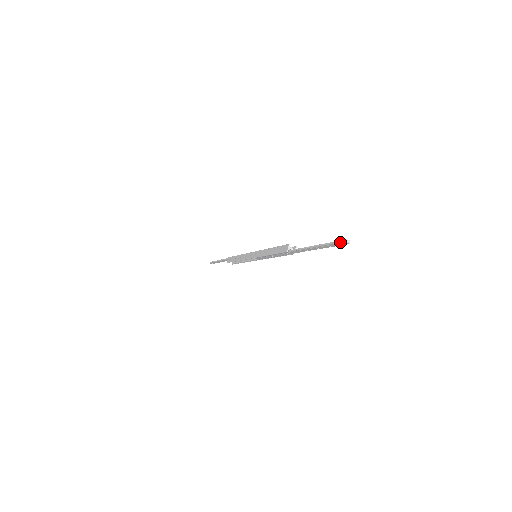
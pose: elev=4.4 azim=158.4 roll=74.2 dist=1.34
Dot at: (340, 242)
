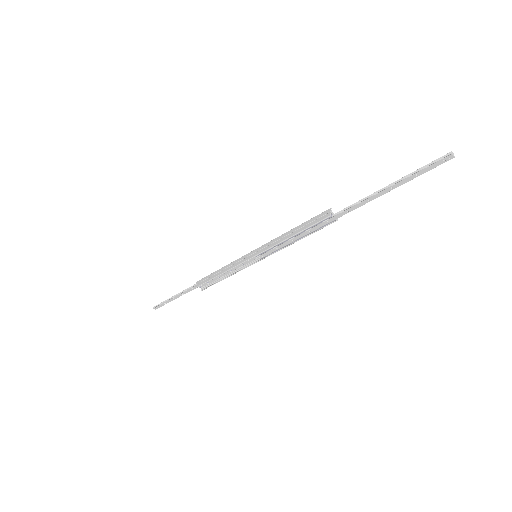
Dot at: (439, 160)
